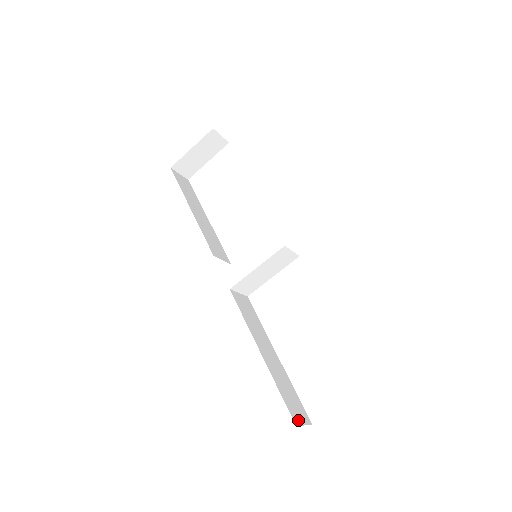
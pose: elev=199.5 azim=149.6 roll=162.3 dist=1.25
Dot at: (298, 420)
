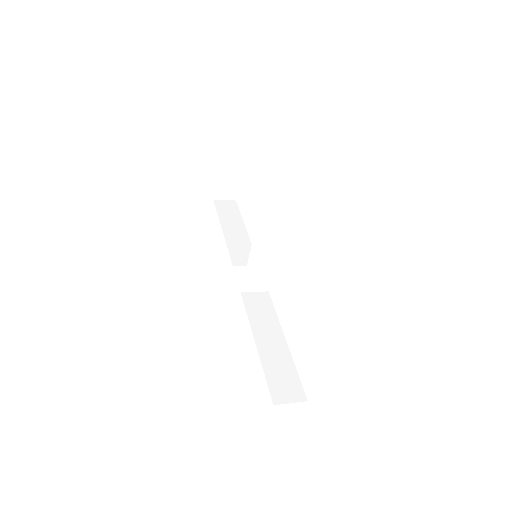
Dot at: (281, 399)
